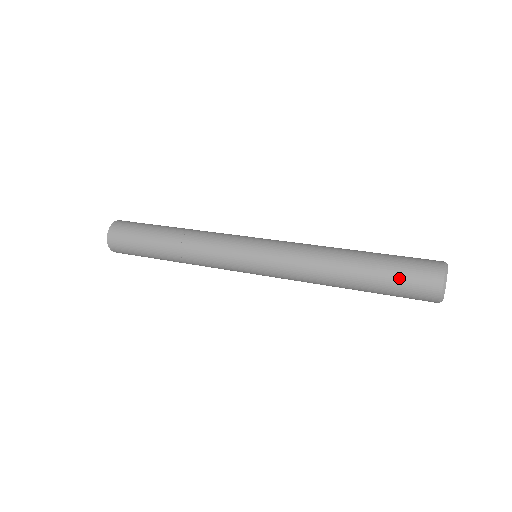
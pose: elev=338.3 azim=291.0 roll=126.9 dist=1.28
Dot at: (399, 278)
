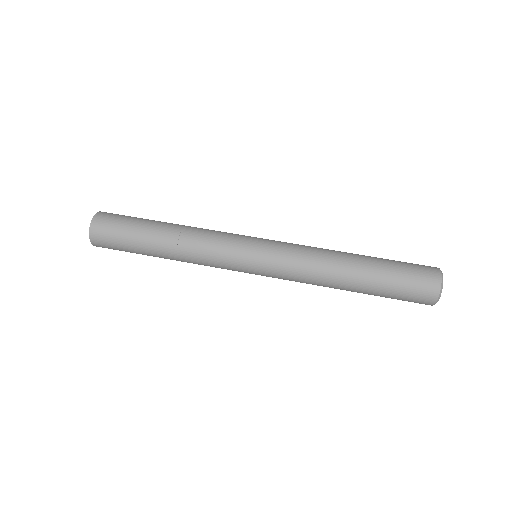
Dot at: occluded
